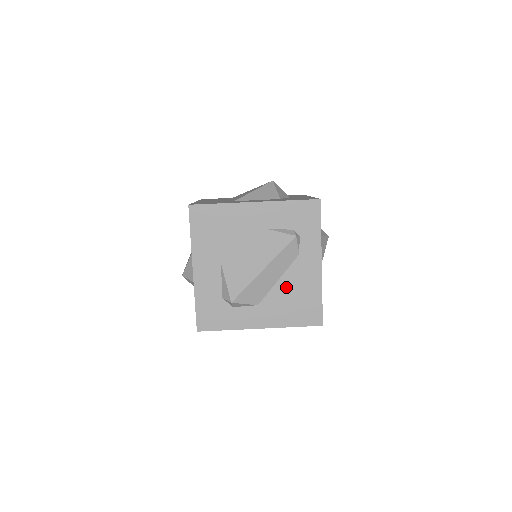
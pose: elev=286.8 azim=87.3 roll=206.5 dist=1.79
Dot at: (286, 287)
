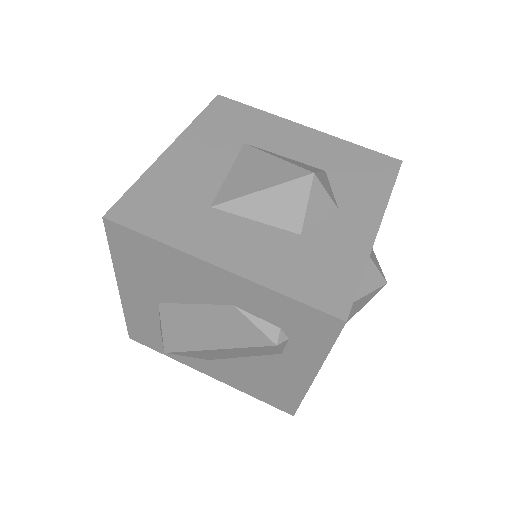
Dot at: (252, 367)
